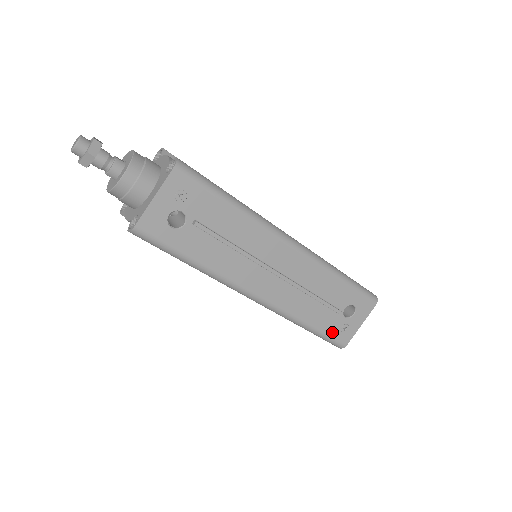
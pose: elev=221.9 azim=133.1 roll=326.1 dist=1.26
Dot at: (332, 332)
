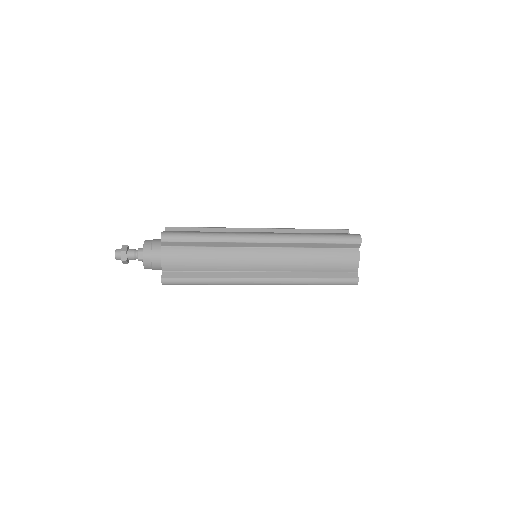
Dot at: occluded
